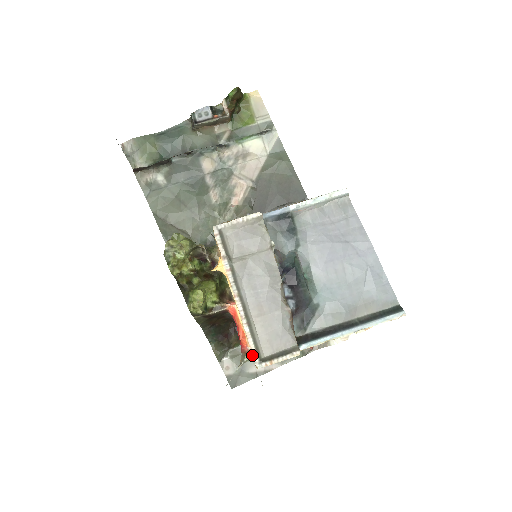
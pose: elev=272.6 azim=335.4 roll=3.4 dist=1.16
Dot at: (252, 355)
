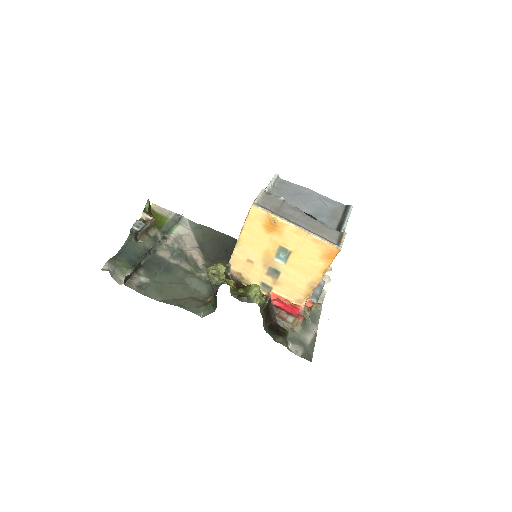
Dot at: (332, 245)
